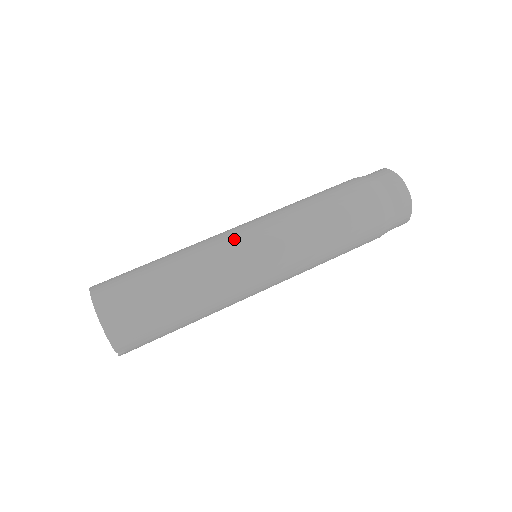
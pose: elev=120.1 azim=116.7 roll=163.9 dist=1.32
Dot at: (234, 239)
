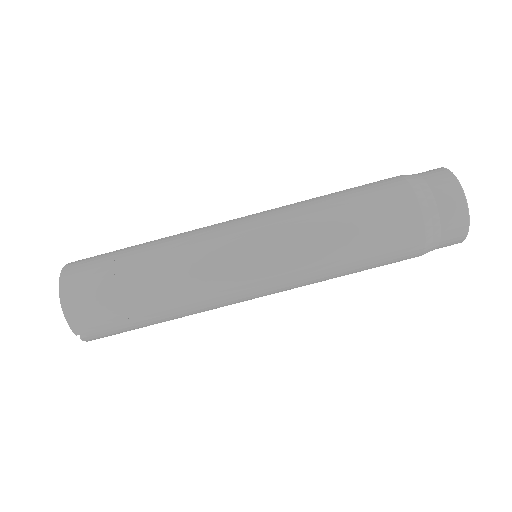
Dot at: (223, 229)
